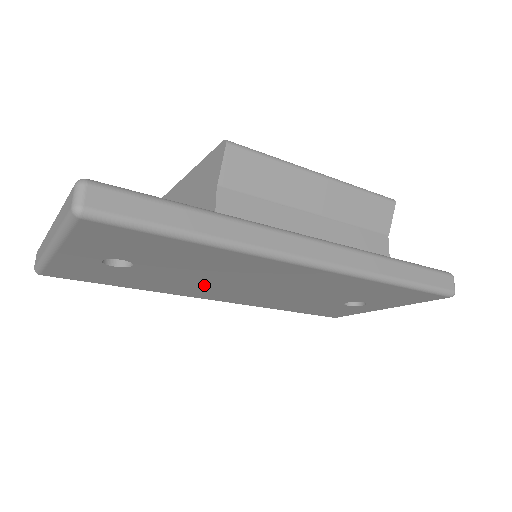
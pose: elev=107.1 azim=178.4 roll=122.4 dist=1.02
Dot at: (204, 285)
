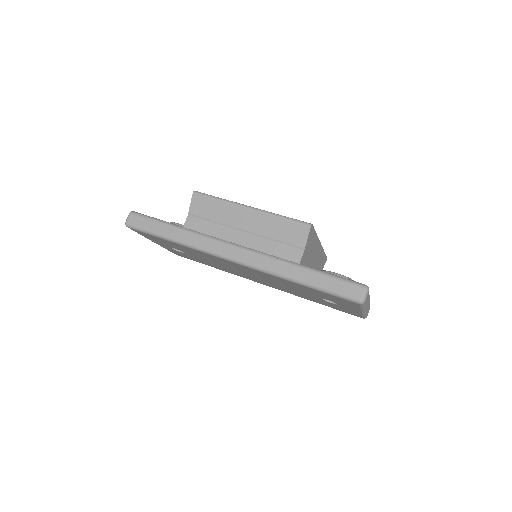
Dot at: (231, 270)
